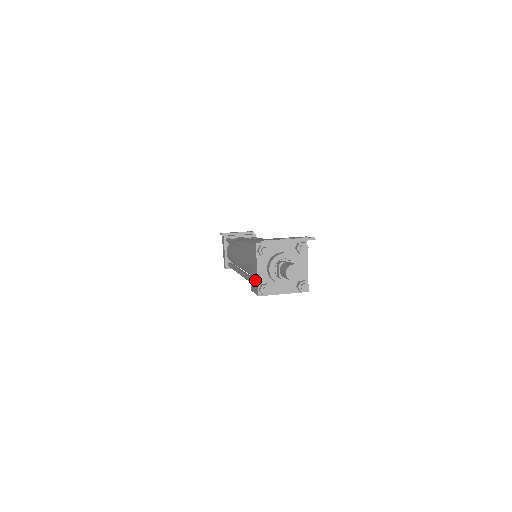
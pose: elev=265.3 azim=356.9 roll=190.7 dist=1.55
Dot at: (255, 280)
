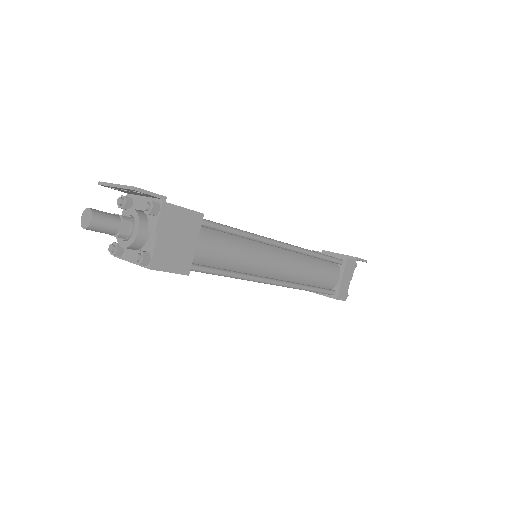
Dot at: occluded
